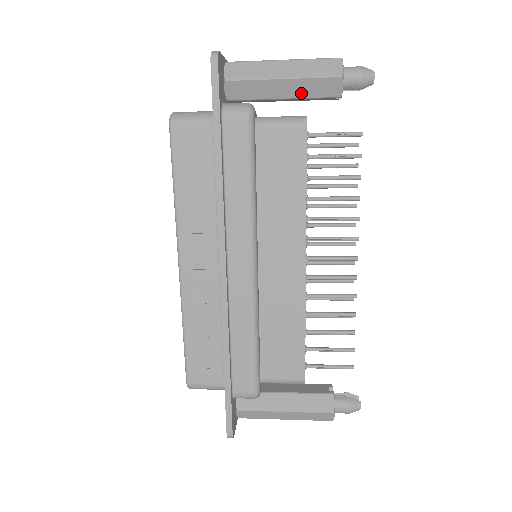
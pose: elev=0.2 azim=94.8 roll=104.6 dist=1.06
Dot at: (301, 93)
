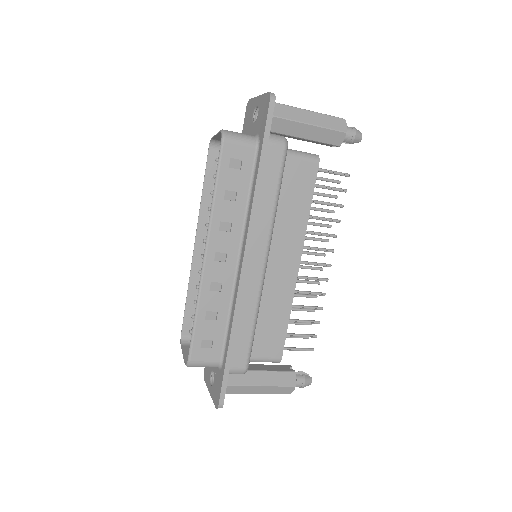
Dot at: (316, 137)
